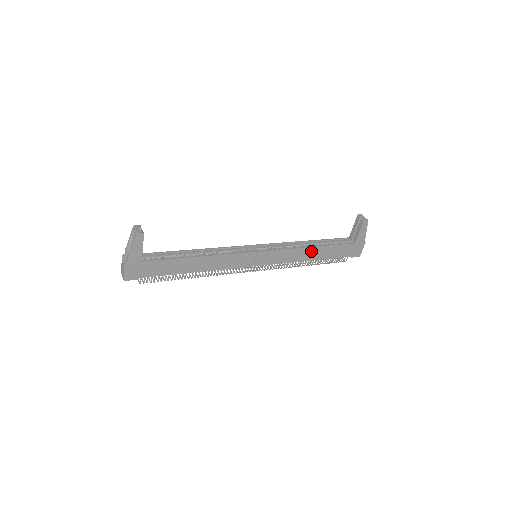
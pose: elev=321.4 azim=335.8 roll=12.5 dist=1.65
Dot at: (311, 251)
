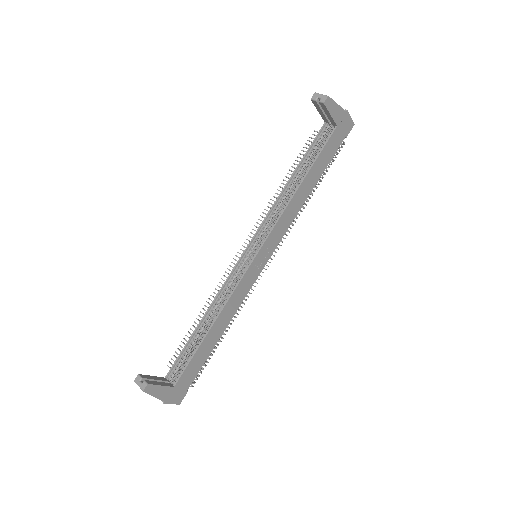
Dot at: (301, 191)
